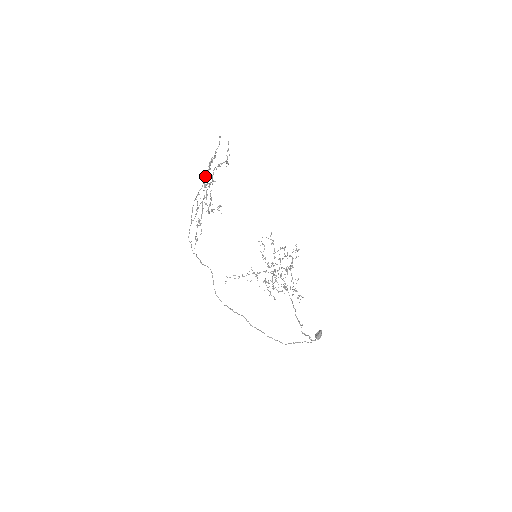
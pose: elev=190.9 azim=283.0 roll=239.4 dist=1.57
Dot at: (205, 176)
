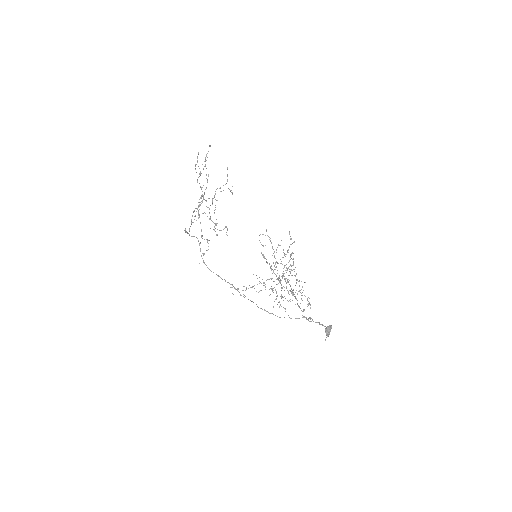
Dot at: occluded
